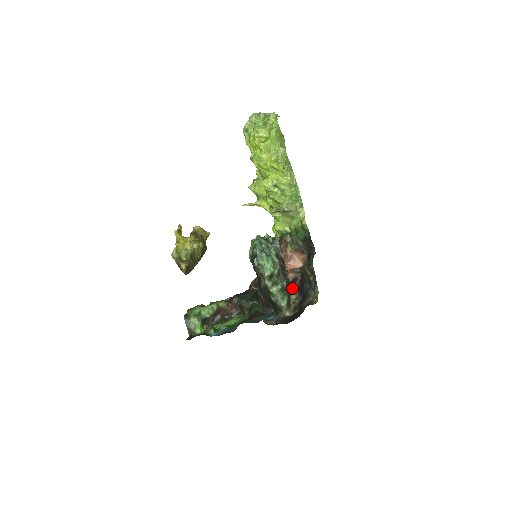
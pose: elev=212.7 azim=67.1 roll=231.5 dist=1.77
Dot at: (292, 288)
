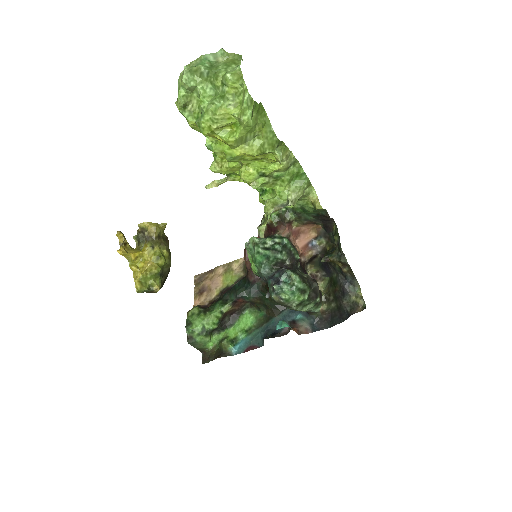
Dot at: (310, 264)
